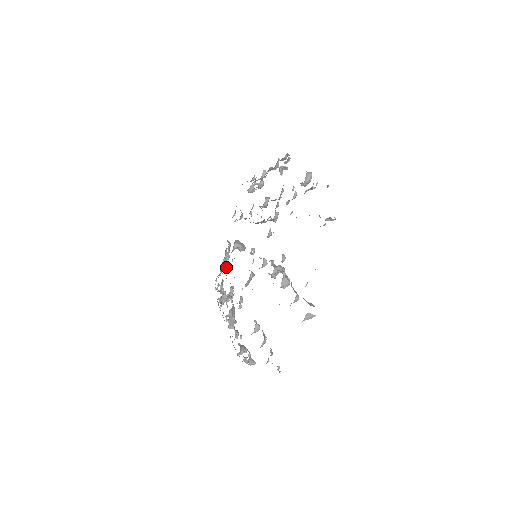
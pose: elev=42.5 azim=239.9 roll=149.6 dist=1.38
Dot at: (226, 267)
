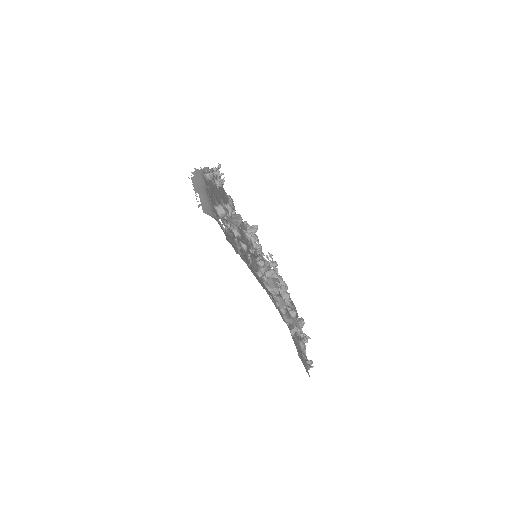
Dot at: (258, 249)
